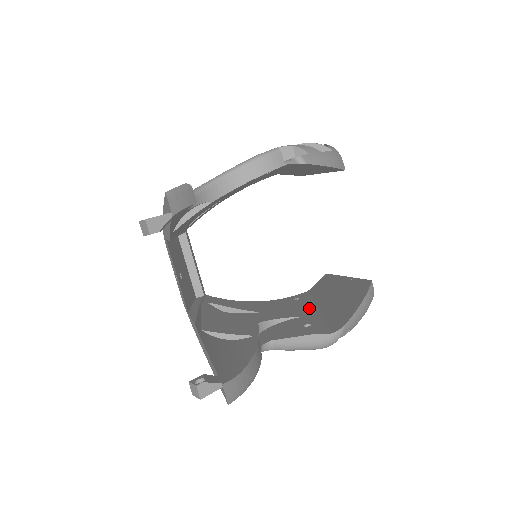
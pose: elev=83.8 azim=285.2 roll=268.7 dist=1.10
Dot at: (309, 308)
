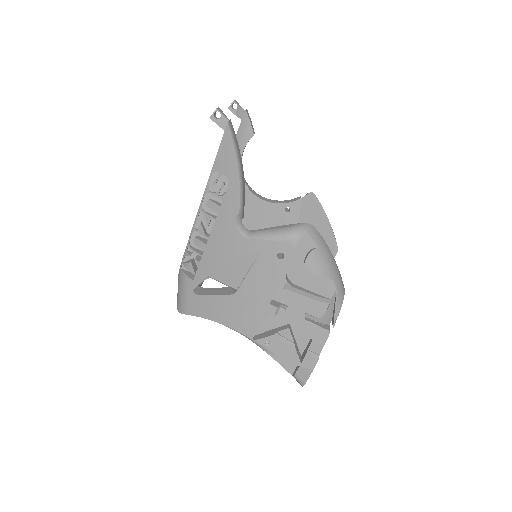
Dot at: (282, 298)
